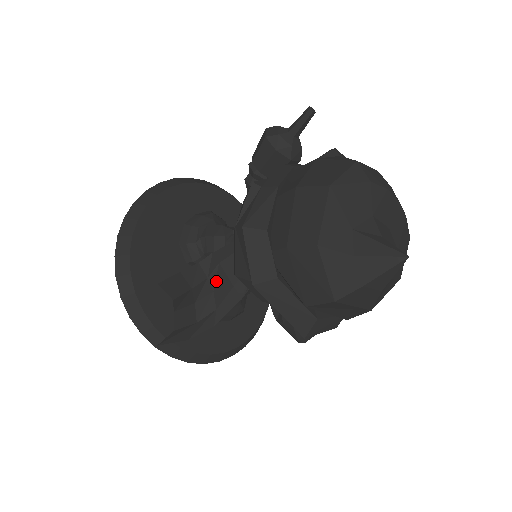
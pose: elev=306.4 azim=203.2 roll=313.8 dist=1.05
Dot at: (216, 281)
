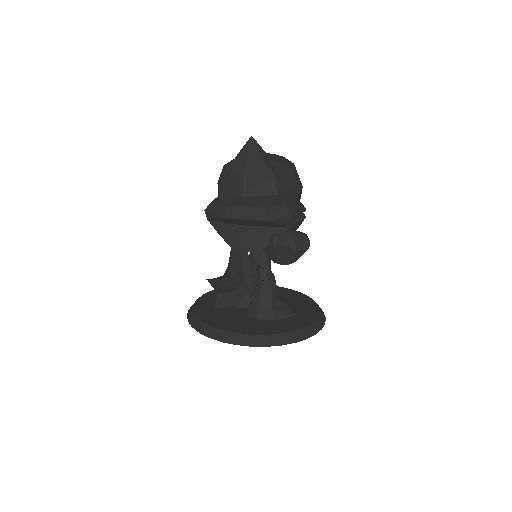
Dot at: (235, 272)
